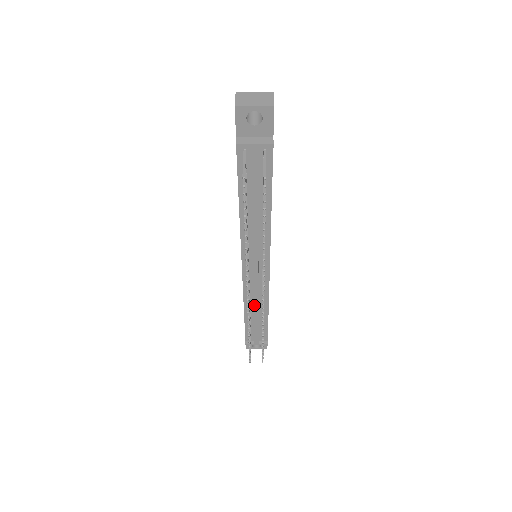
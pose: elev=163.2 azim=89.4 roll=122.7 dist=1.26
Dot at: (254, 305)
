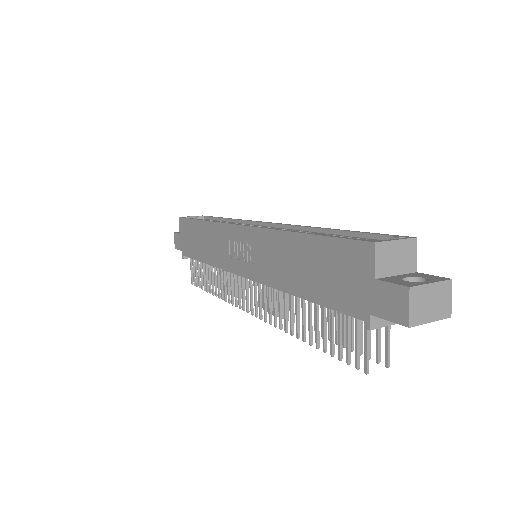
Dot at: occluded
